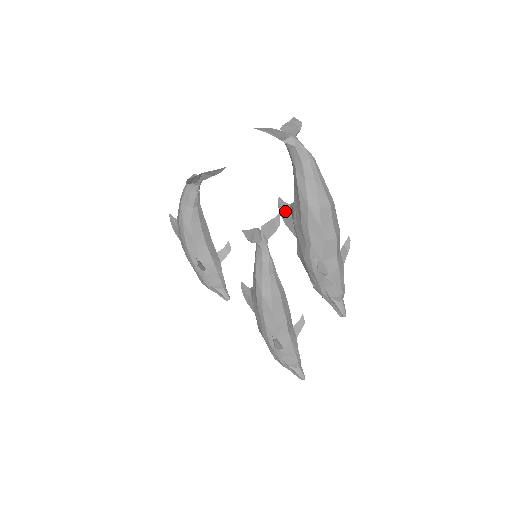
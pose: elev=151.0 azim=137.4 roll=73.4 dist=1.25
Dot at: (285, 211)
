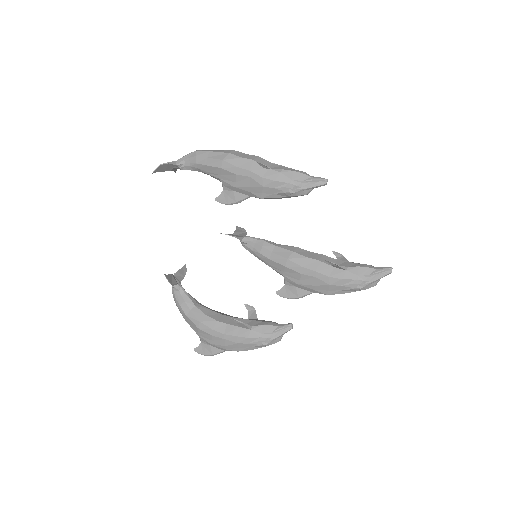
Dot at: (226, 197)
